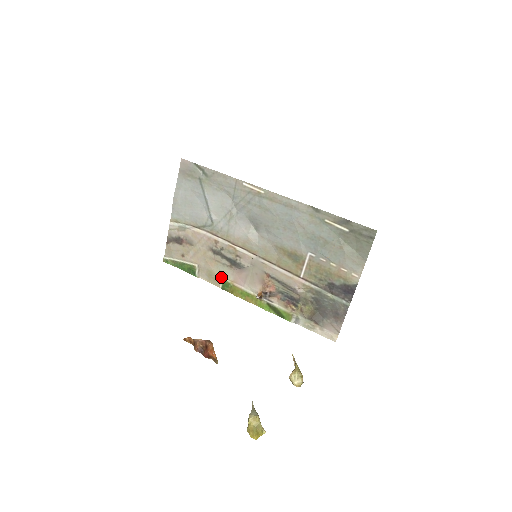
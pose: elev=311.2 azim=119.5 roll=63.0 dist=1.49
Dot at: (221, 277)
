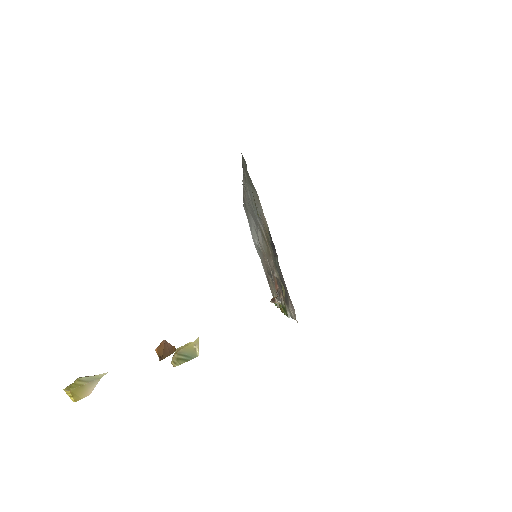
Dot at: occluded
